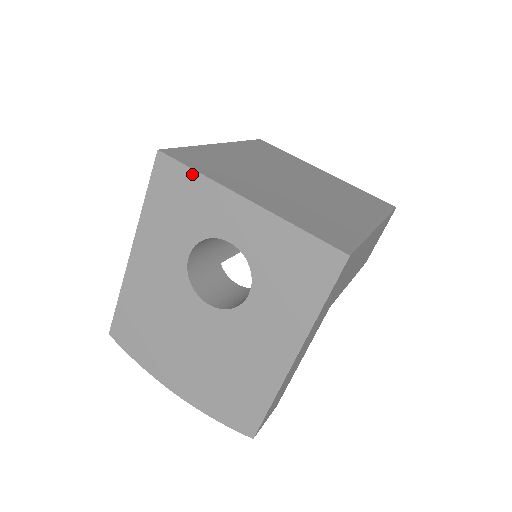
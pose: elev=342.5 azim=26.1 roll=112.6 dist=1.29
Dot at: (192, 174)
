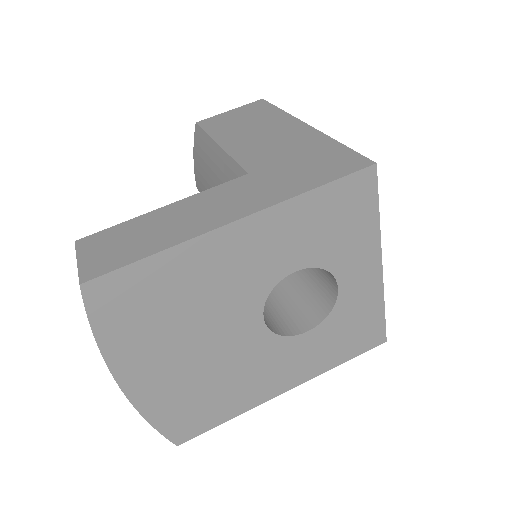
Dot at: (375, 213)
